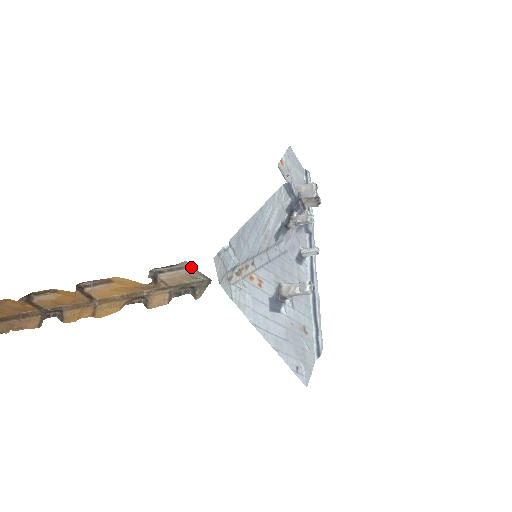
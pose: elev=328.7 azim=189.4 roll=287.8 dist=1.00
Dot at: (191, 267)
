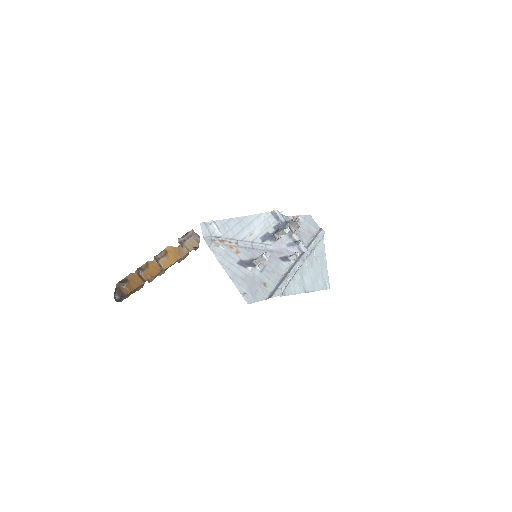
Dot at: (194, 233)
